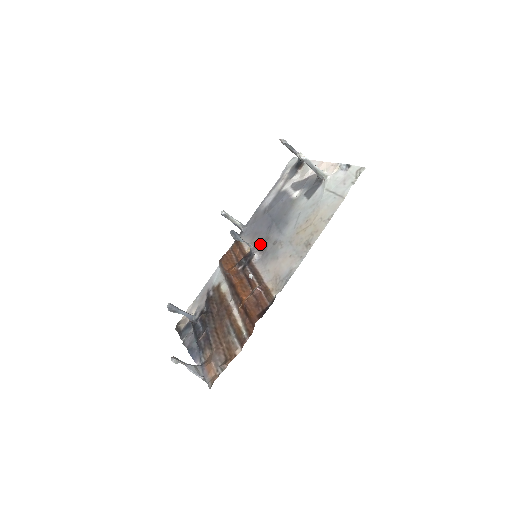
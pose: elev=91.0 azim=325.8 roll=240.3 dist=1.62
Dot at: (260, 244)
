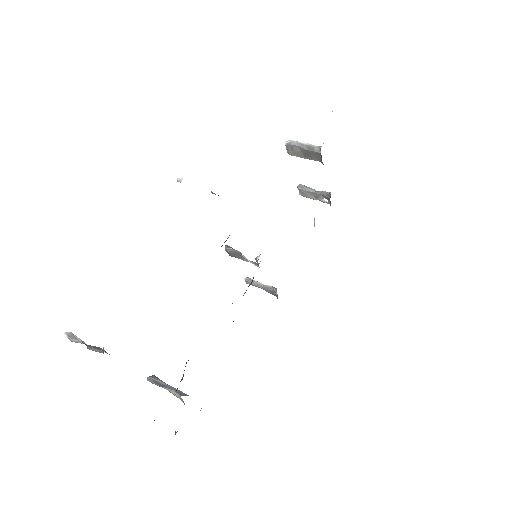
Dot at: occluded
